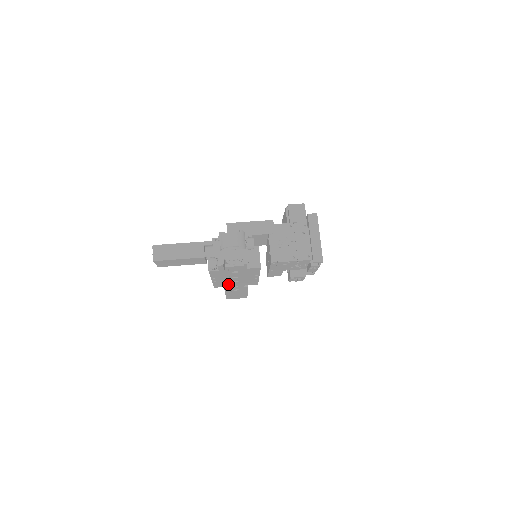
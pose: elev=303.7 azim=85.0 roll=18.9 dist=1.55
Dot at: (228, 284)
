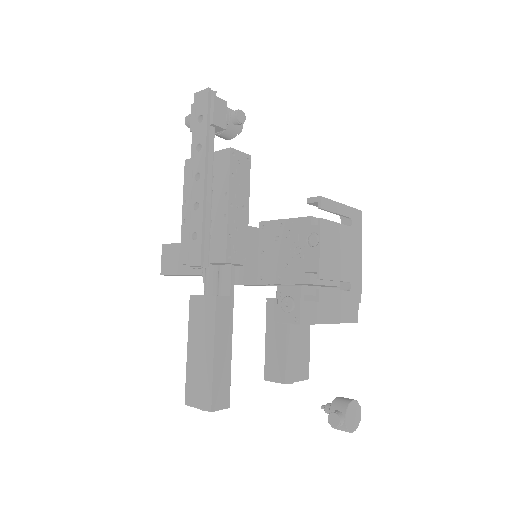
Dot at: (190, 190)
